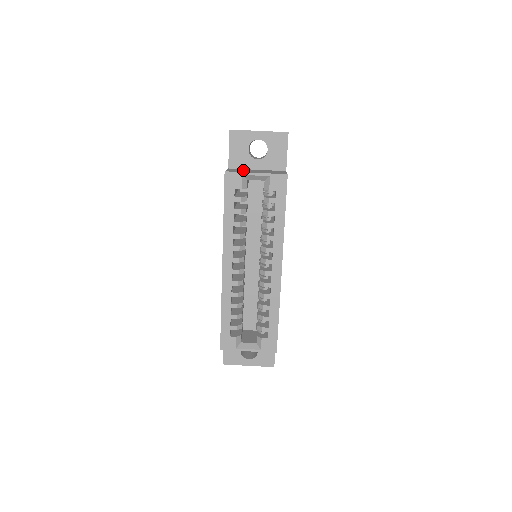
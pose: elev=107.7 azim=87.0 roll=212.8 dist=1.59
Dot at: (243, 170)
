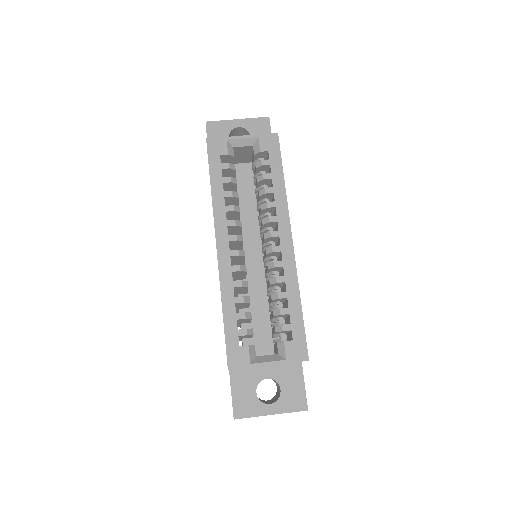
Dot at: occluded
